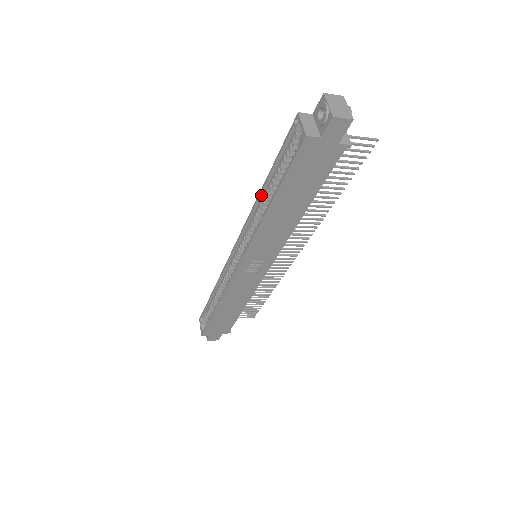
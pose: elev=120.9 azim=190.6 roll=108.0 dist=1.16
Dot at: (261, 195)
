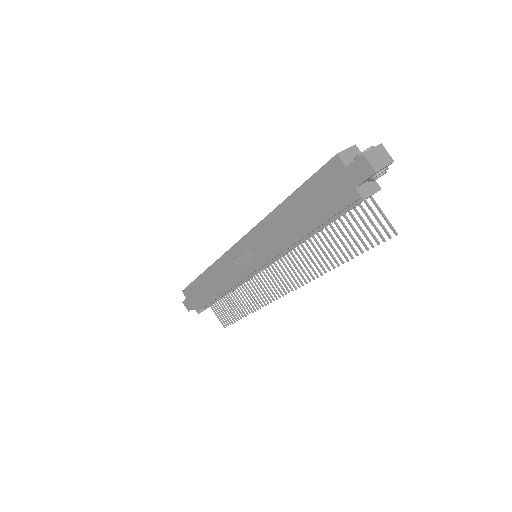
Dot at: occluded
